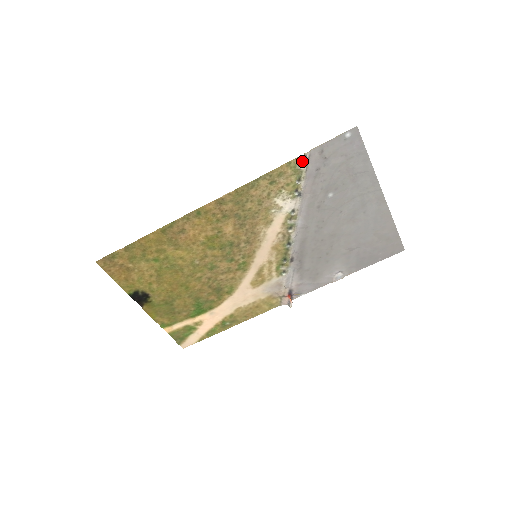
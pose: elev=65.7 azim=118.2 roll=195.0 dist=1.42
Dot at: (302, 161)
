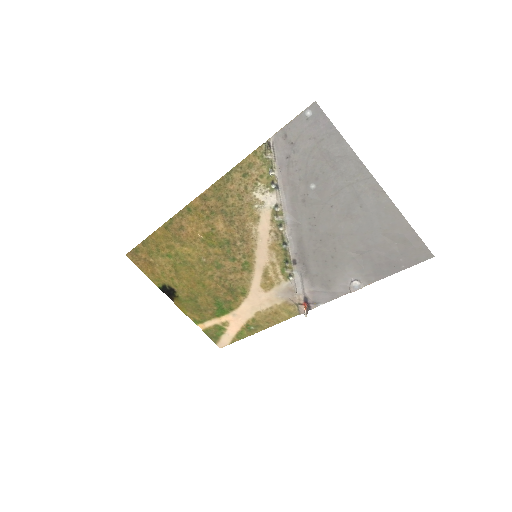
Dot at: (267, 149)
